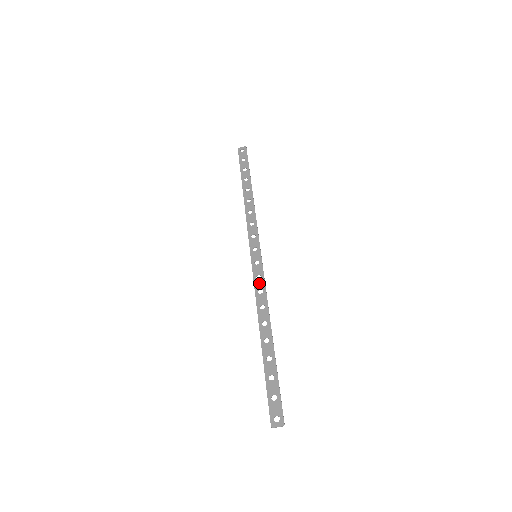
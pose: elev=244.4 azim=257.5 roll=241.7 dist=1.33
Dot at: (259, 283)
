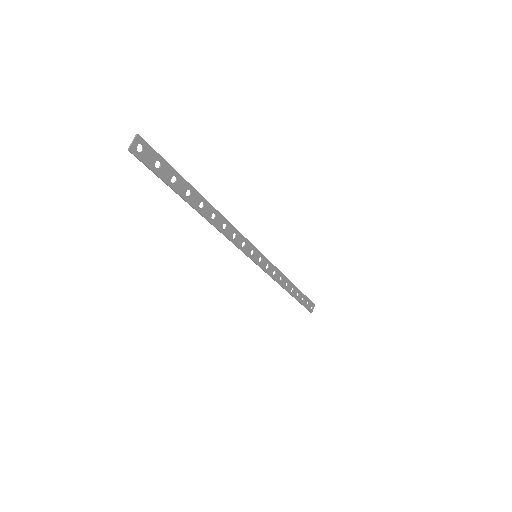
Dot at: (238, 241)
